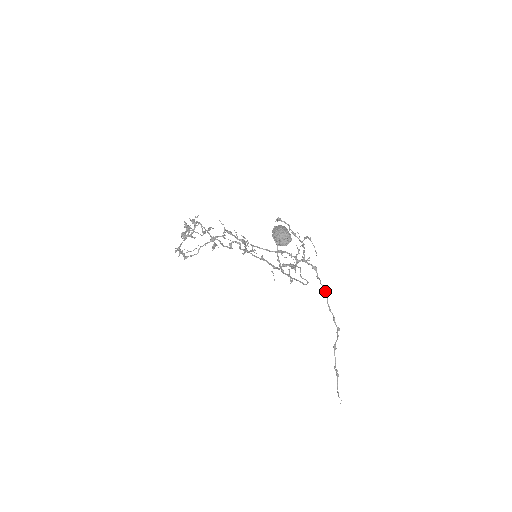
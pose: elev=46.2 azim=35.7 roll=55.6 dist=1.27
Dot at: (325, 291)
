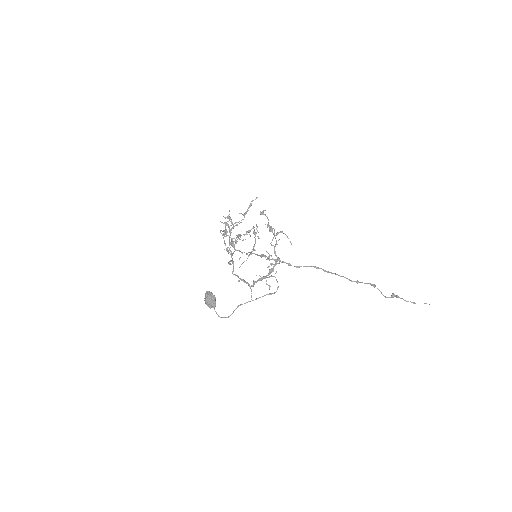
Dot at: (317, 268)
